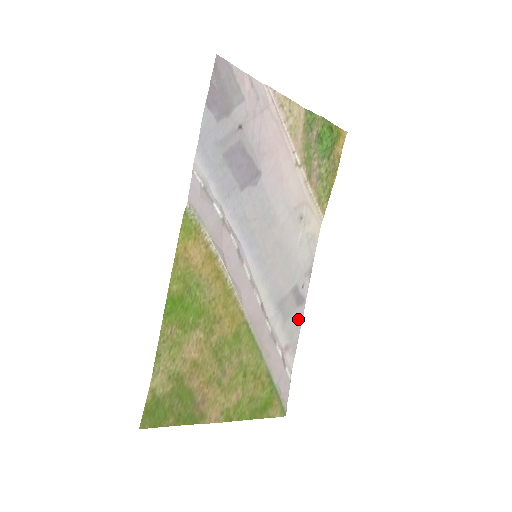
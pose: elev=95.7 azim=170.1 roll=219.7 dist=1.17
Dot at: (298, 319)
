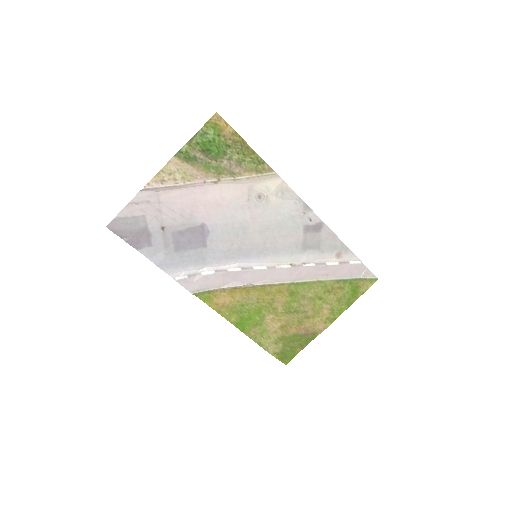
Dot at: (329, 236)
